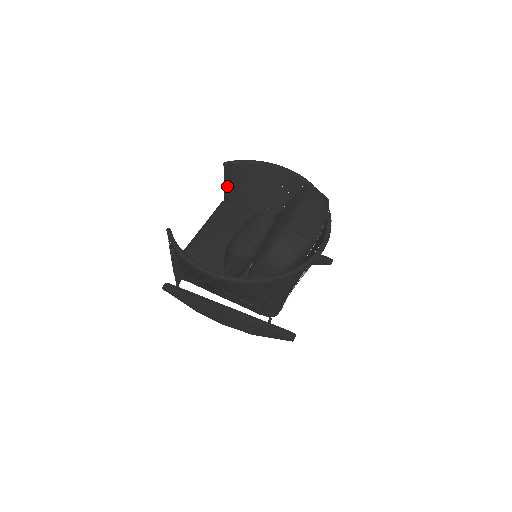
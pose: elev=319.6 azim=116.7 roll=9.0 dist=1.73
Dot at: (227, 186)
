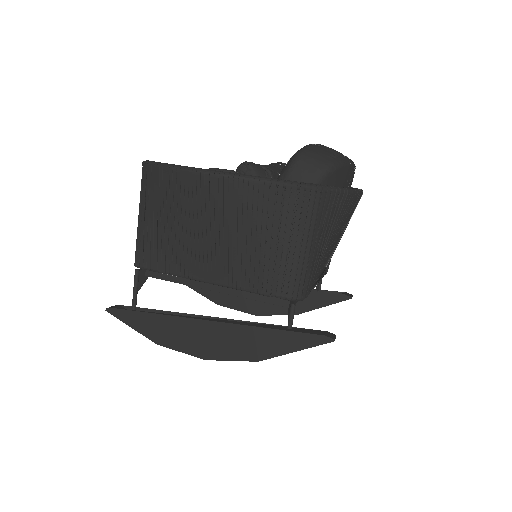
Dot at: occluded
